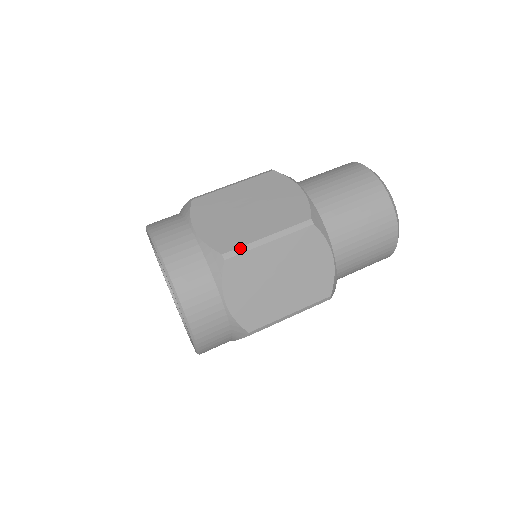
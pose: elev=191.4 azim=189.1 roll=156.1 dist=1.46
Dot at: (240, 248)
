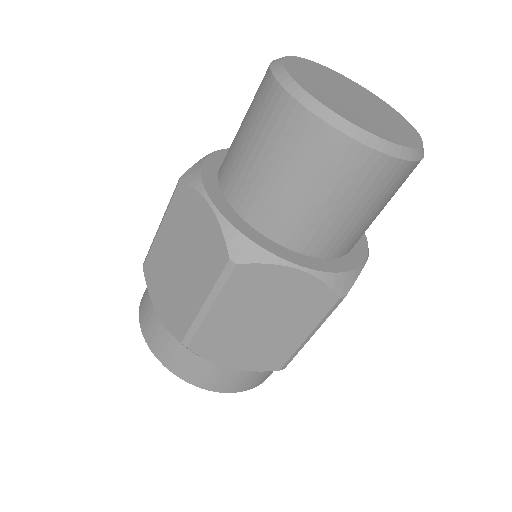
Dot at: (190, 330)
